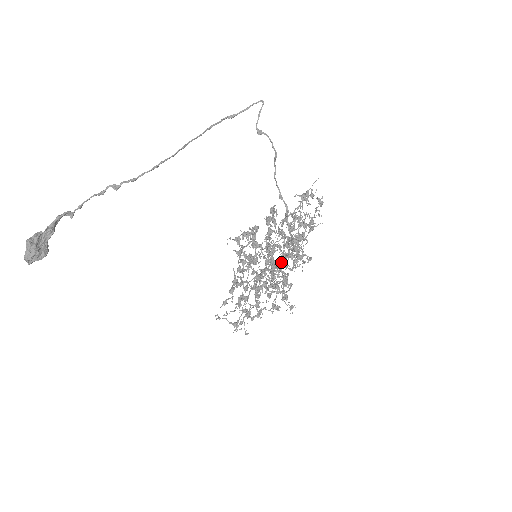
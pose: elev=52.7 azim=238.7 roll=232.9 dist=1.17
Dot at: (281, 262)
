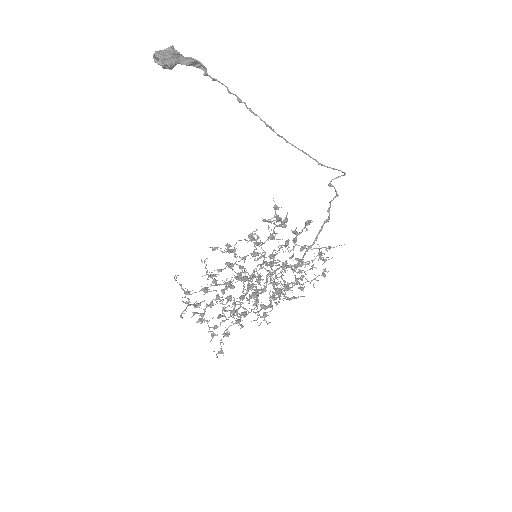
Dot at: (278, 268)
